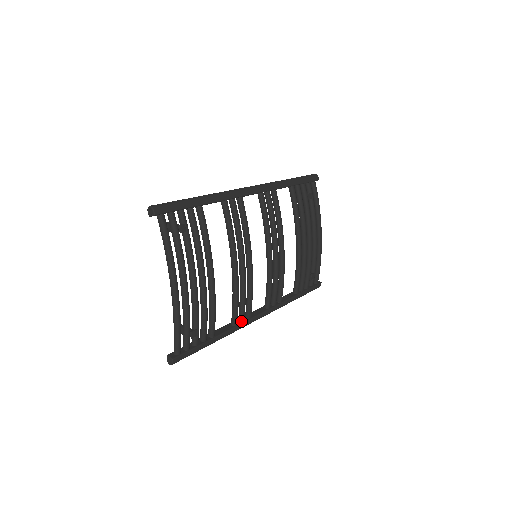
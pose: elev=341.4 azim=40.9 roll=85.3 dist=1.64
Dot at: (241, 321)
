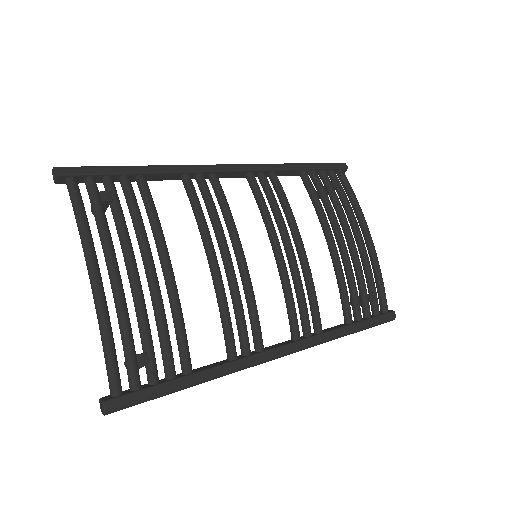
Dot at: (245, 354)
